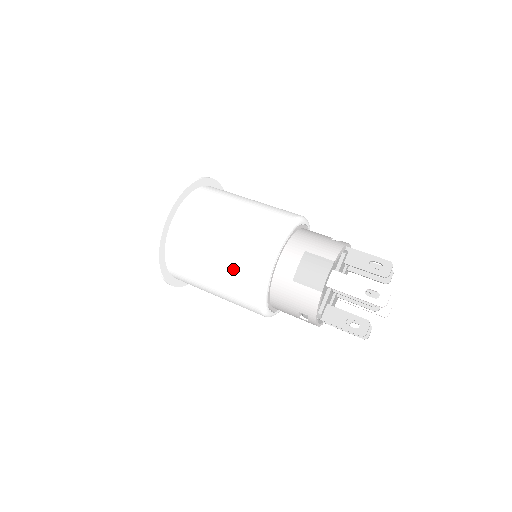
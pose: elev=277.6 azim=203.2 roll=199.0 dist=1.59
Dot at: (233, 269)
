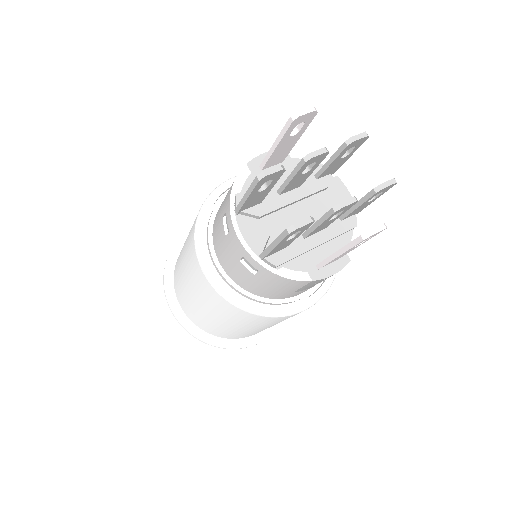
Dot at: occluded
